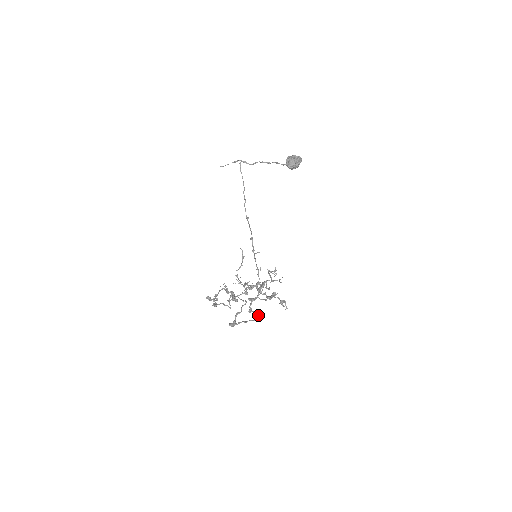
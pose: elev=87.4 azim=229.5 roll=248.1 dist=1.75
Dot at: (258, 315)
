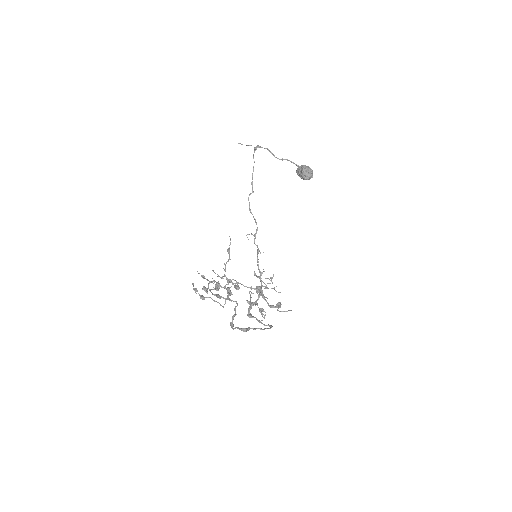
Dot at: (264, 324)
